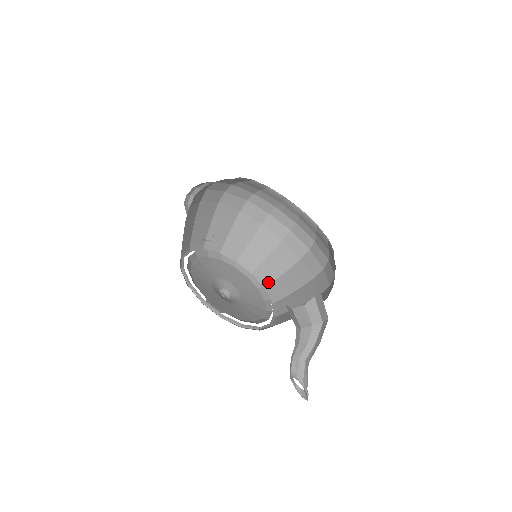
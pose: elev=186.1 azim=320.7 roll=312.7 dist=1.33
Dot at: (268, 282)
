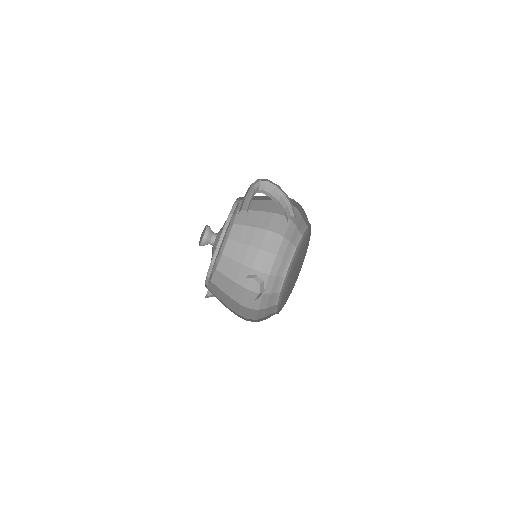
Dot at: occluded
